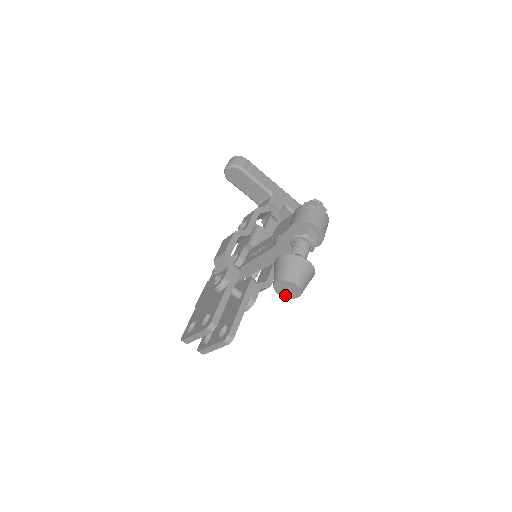
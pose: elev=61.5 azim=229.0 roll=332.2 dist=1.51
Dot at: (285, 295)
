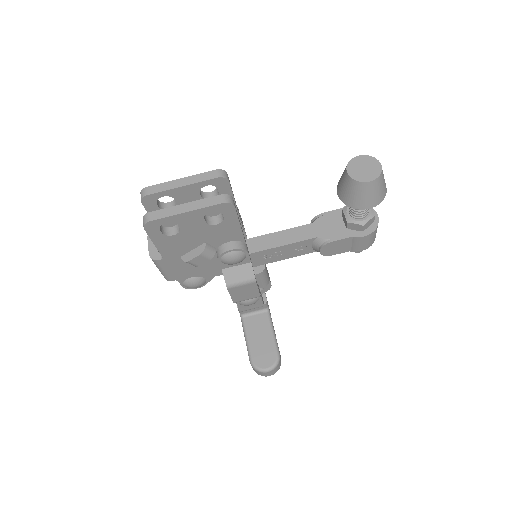
Dot at: (355, 175)
